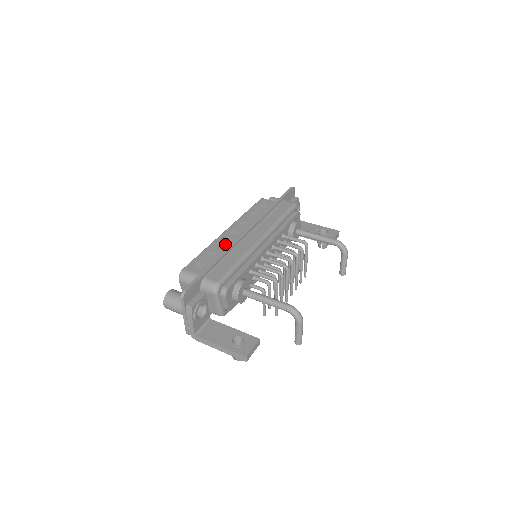
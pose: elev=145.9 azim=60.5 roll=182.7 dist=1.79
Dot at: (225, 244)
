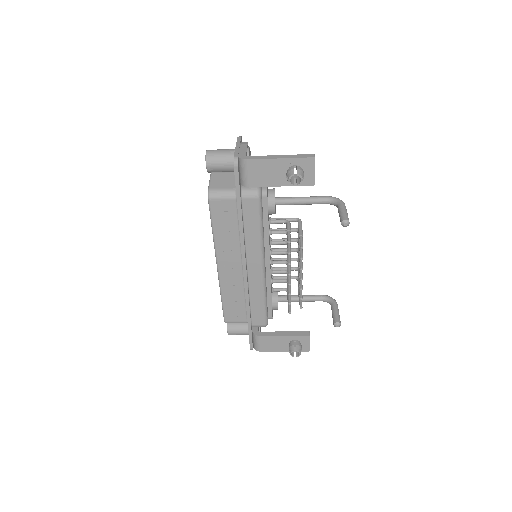
Dot at: occluded
